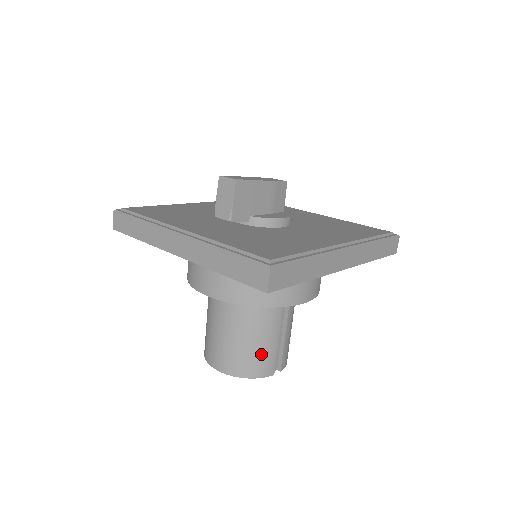
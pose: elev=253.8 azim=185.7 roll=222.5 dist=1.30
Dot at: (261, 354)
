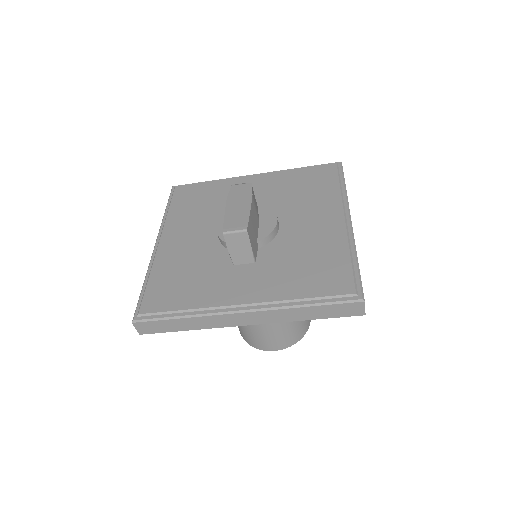
Dot at: occluded
